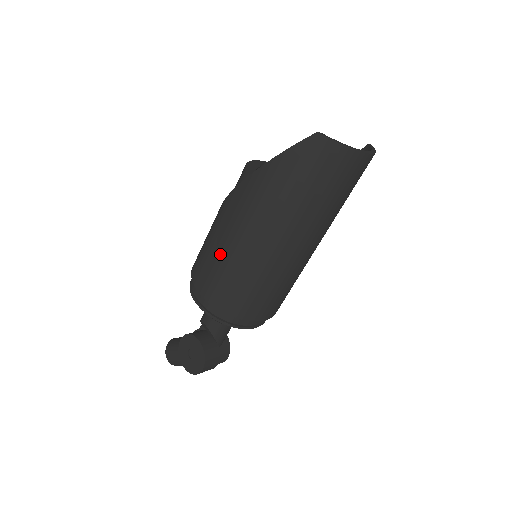
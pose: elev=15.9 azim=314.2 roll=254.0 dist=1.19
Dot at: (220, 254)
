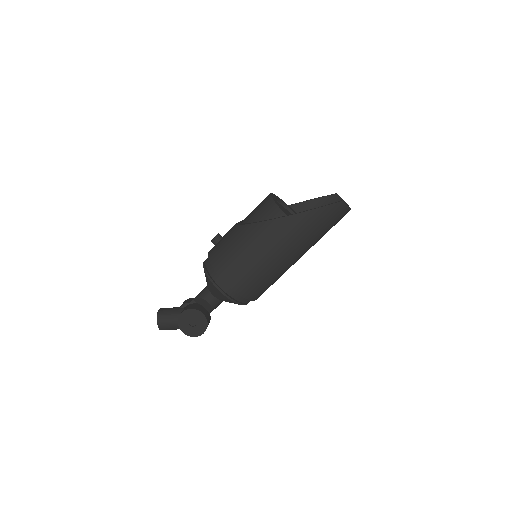
Dot at: (253, 261)
